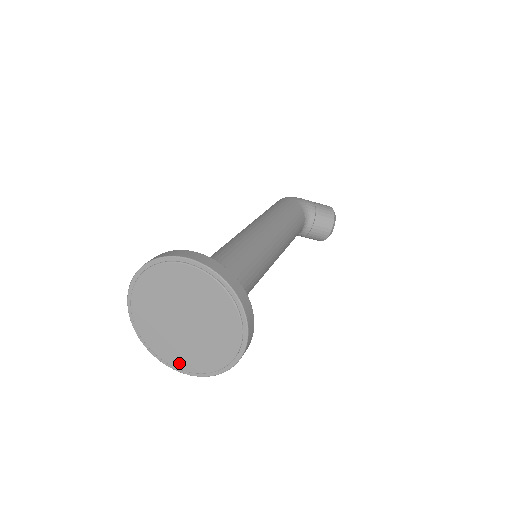
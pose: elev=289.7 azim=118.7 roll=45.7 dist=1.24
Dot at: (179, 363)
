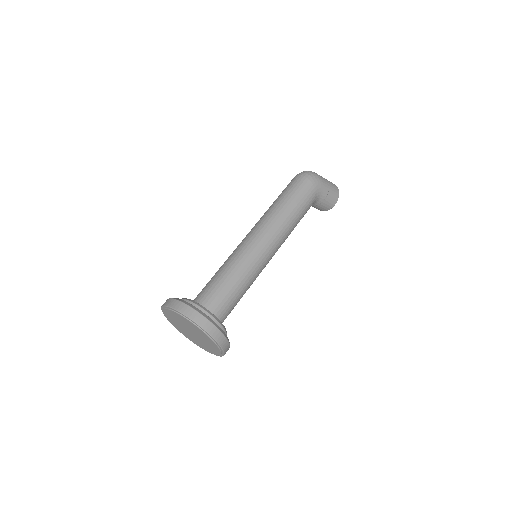
Dot at: (178, 329)
